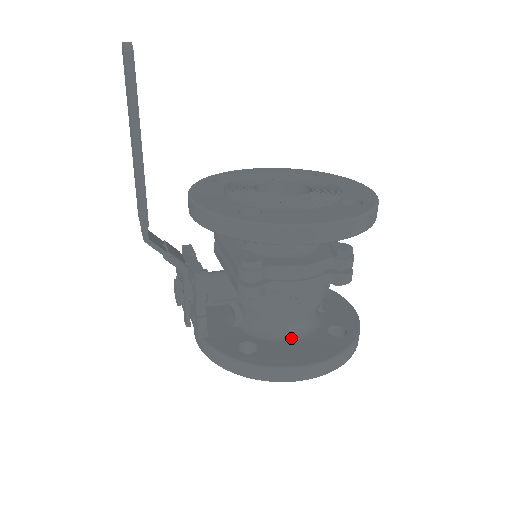
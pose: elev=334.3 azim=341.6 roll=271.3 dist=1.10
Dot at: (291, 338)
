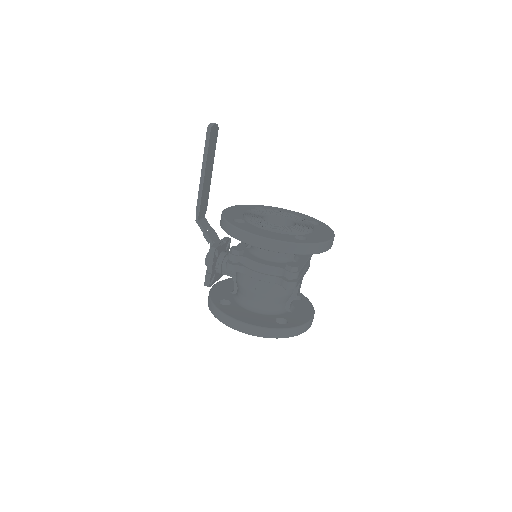
Dot at: (252, 310)
